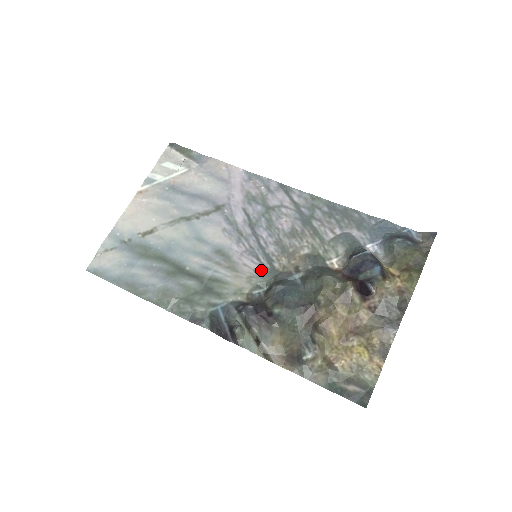
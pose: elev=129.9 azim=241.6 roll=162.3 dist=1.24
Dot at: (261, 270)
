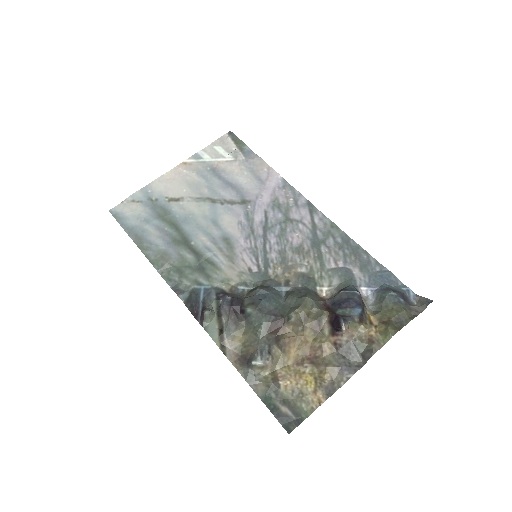
Dot at: (255, 270)
